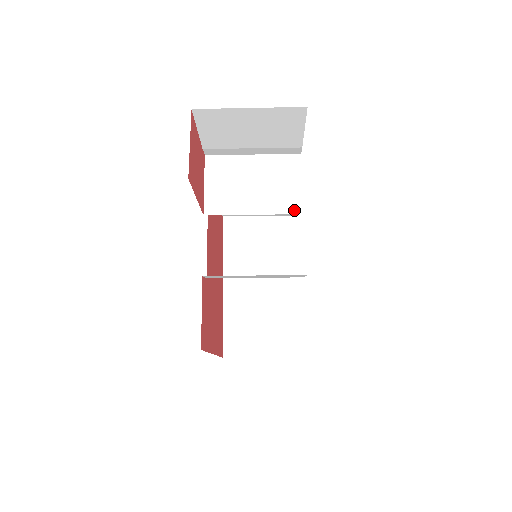
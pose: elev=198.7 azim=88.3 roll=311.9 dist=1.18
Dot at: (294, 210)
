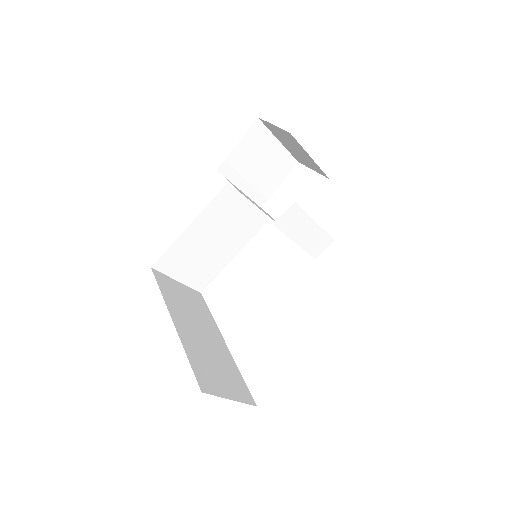
Dot at: occluded
